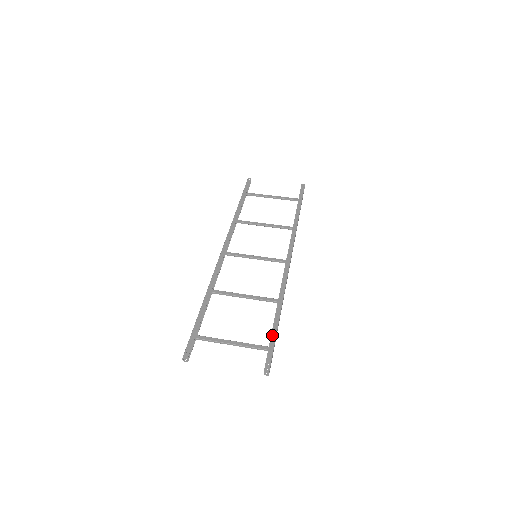
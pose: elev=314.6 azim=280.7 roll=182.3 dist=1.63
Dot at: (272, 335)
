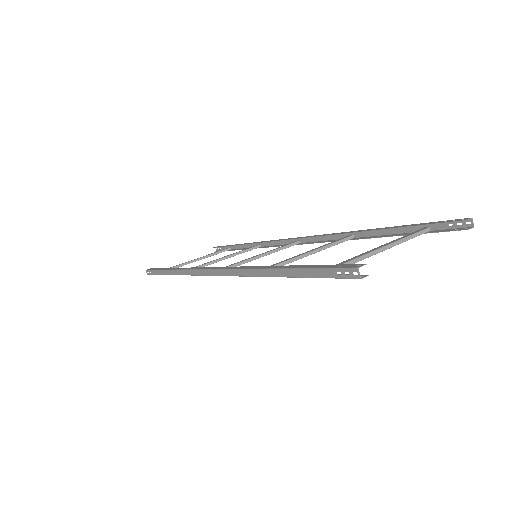
Dot at: (402, 226)
